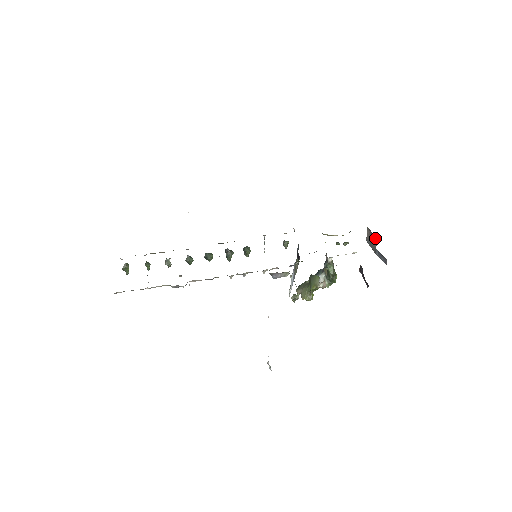
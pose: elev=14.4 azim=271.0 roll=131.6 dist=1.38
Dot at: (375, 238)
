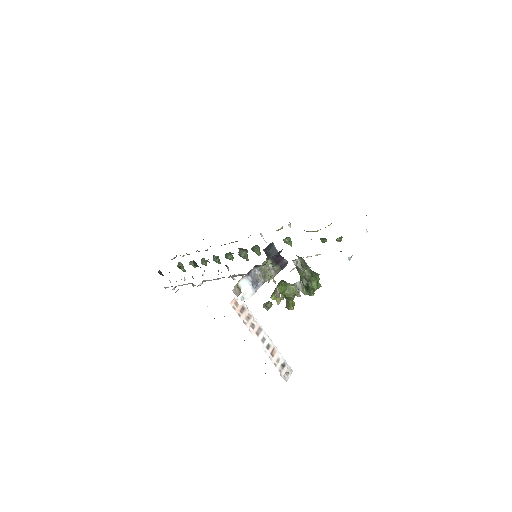
Dot at: occluded
